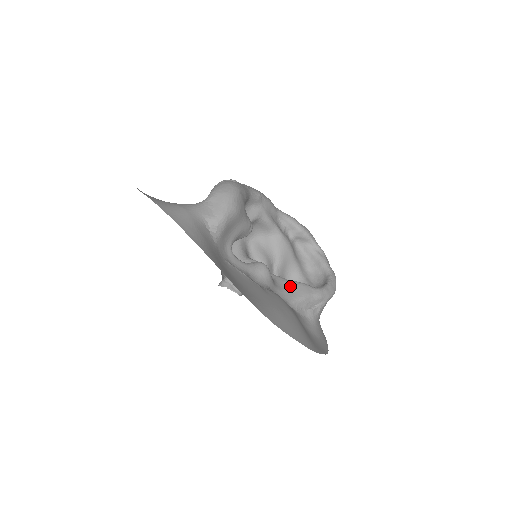
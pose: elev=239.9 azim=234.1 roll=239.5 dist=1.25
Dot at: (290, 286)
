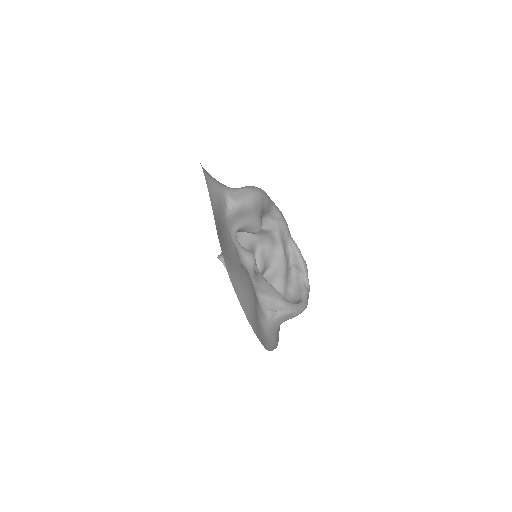
Dot at: (266, 285)
